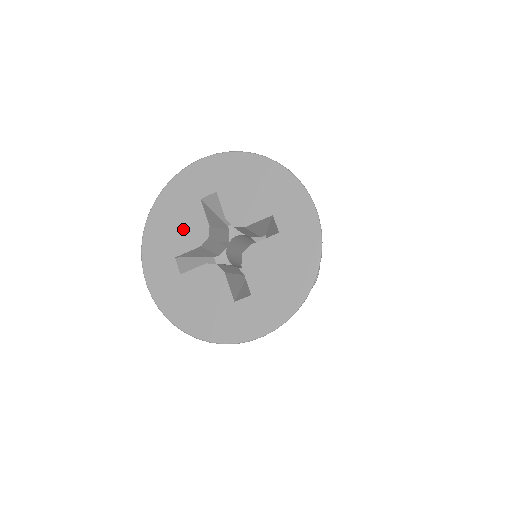
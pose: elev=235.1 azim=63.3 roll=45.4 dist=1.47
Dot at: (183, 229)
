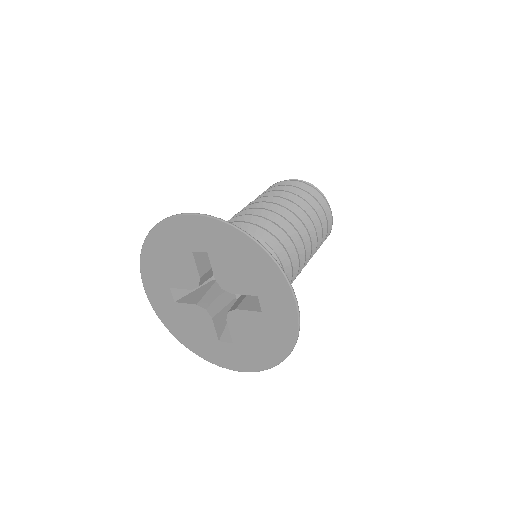
Dot at: (176, 269)
